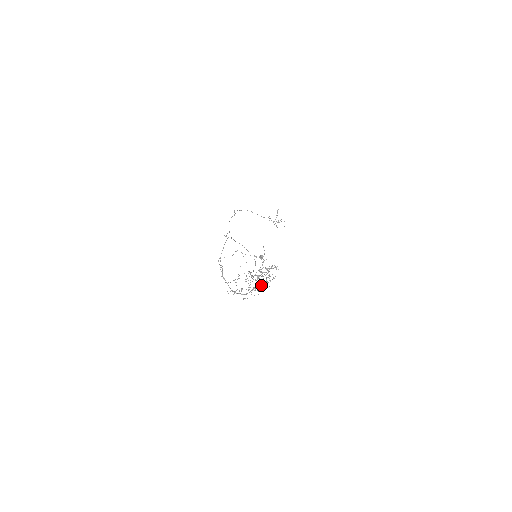
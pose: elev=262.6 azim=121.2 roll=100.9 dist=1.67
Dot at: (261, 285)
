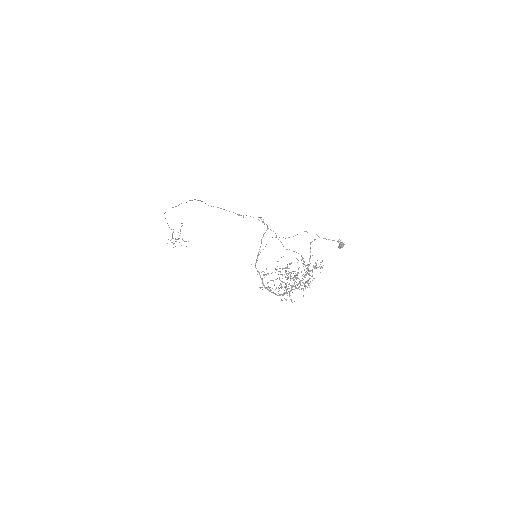
Dot at: (304, 285)
